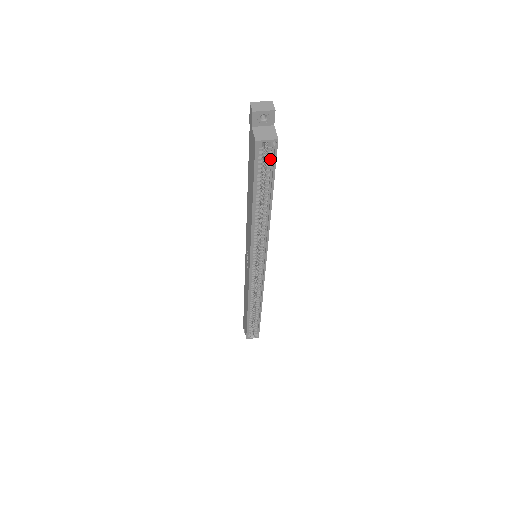
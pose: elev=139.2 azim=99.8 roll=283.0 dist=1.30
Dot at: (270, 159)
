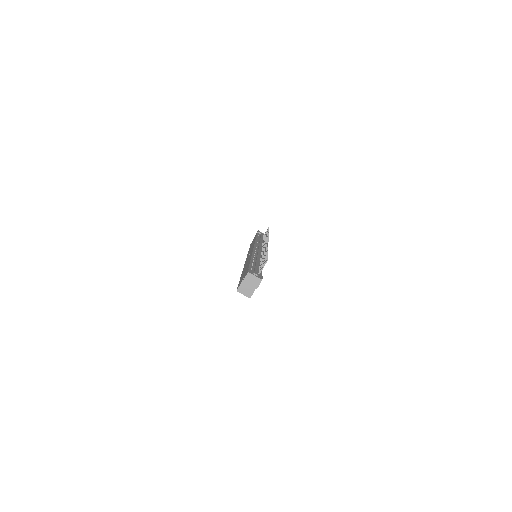
Dot at: occluded
